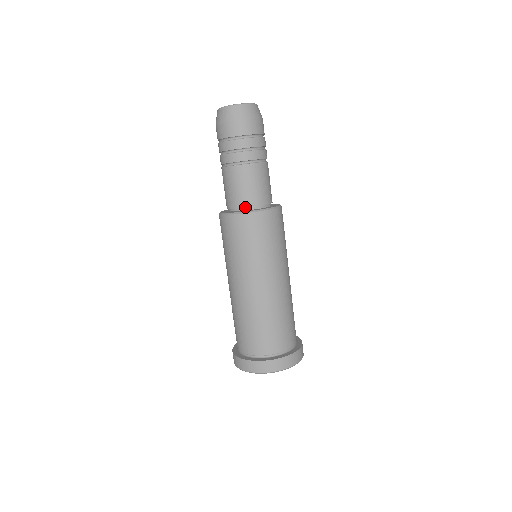
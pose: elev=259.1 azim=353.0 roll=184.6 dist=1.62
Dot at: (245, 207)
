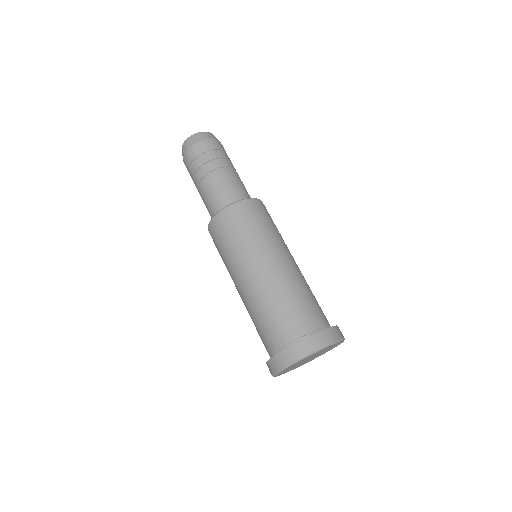
Dot at: occluded
